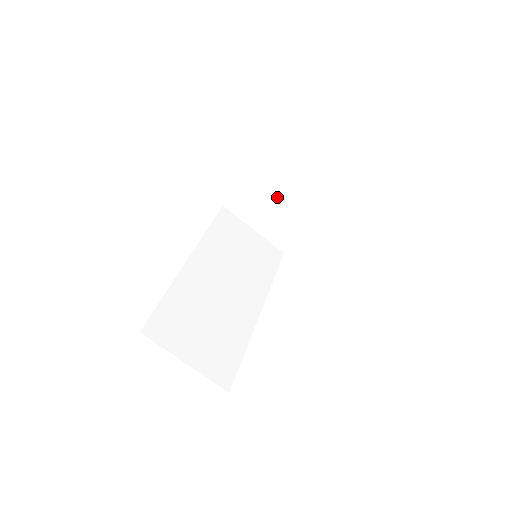
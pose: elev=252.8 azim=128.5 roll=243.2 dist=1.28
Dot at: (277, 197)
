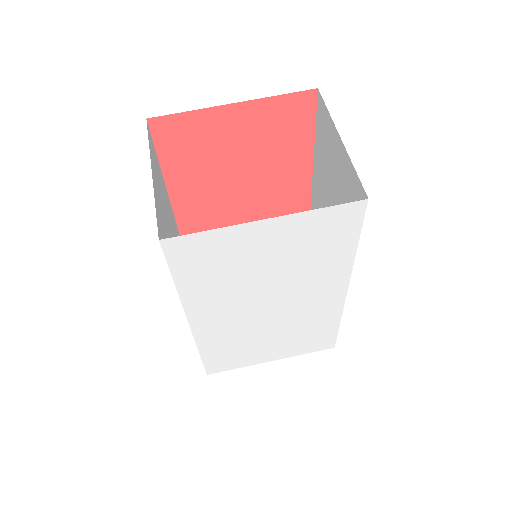
Dot at: occluded
